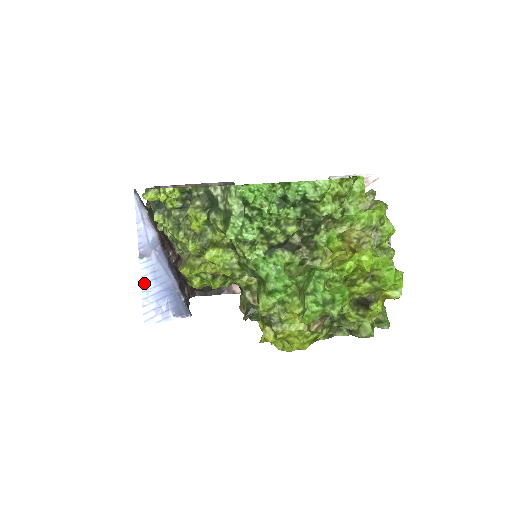
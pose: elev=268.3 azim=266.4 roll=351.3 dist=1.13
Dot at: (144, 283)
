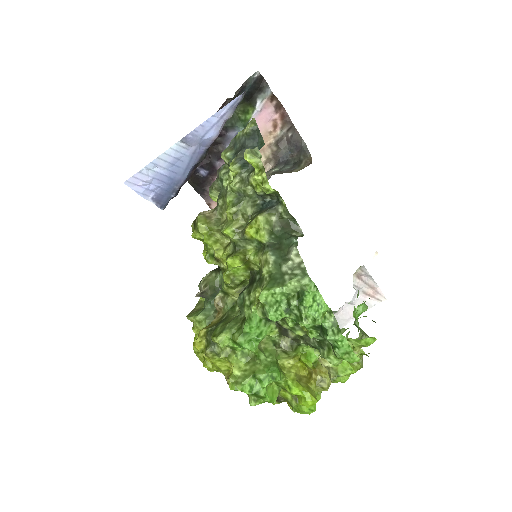
Dot at: (161, 158)
